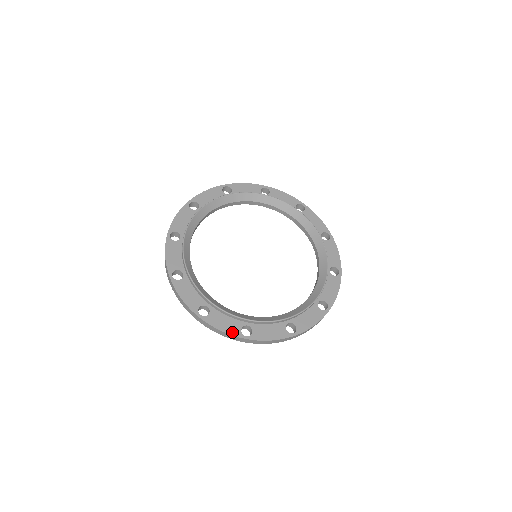
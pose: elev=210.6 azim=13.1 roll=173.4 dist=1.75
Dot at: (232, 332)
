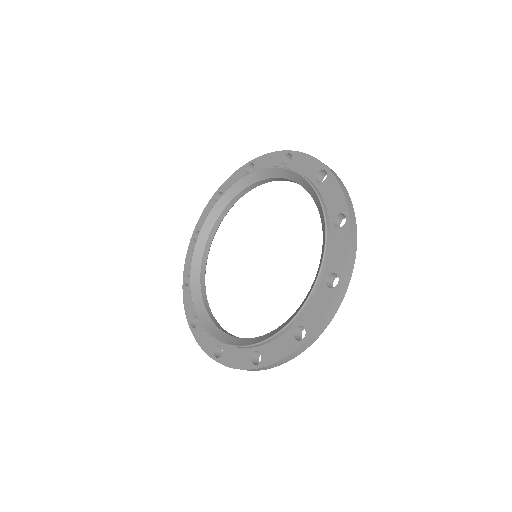
Dot at: (207, 350)
